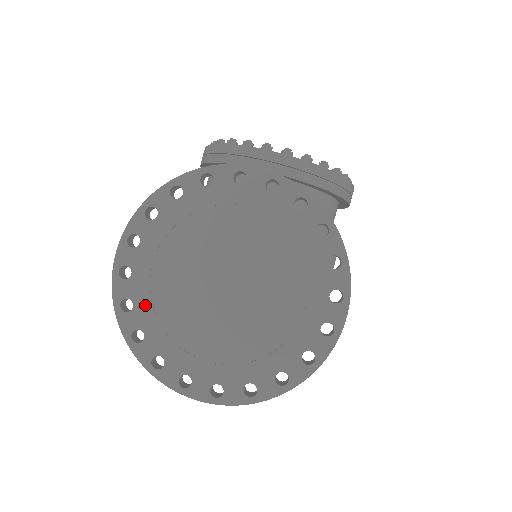
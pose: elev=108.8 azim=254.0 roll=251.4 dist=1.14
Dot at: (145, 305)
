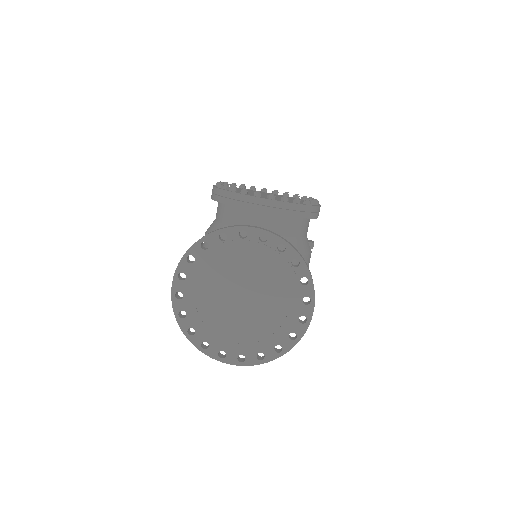
Dot at: (194, 314)
